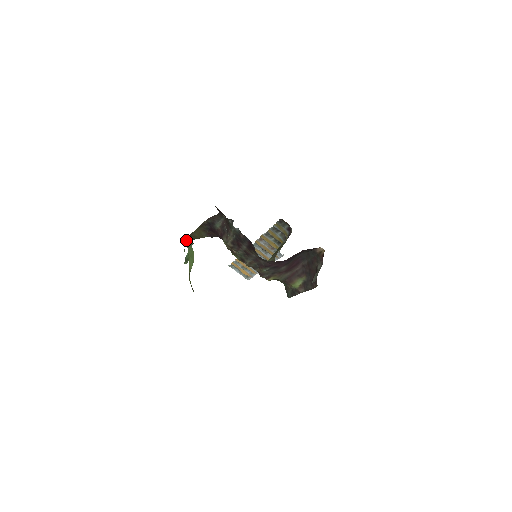
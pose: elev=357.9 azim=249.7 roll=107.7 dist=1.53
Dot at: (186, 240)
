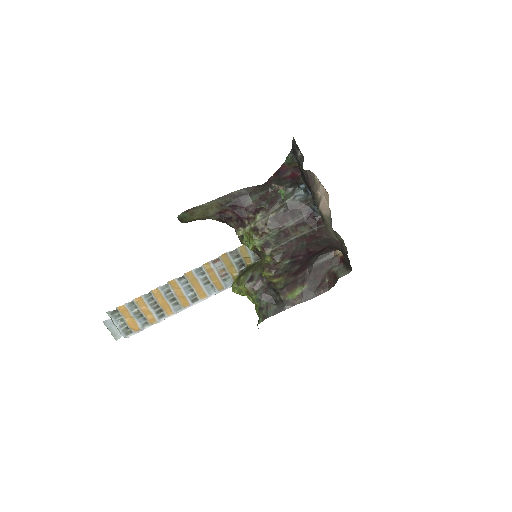
Dot at: occluded
